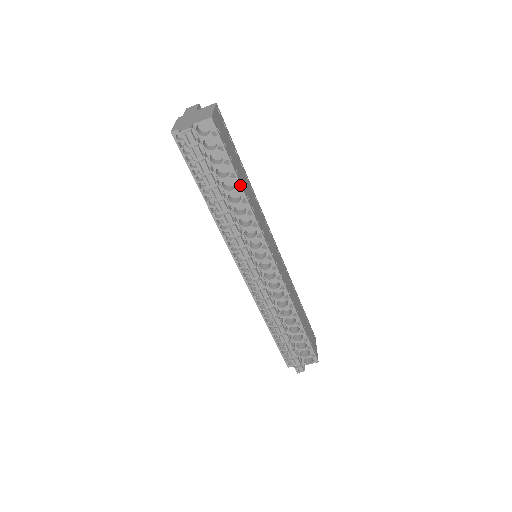
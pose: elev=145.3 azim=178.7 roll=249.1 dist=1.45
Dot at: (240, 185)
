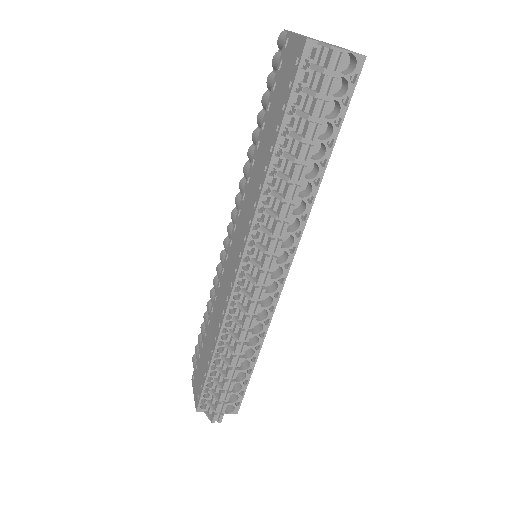
Dot at: (328, 159)
